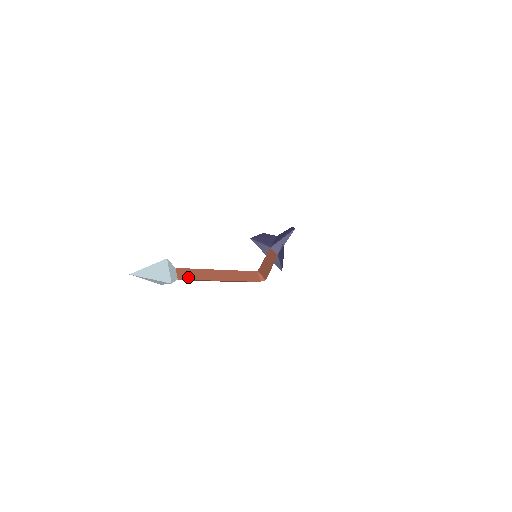
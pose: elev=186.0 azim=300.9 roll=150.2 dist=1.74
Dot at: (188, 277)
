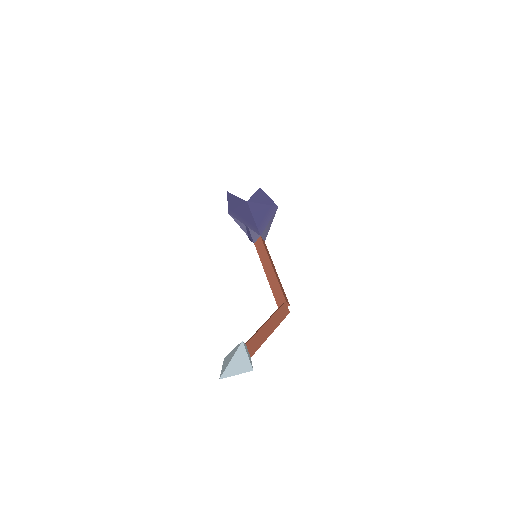
Dot at: (255, 348)
